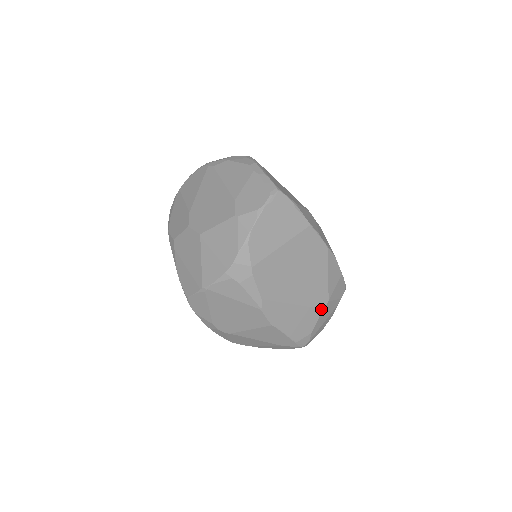
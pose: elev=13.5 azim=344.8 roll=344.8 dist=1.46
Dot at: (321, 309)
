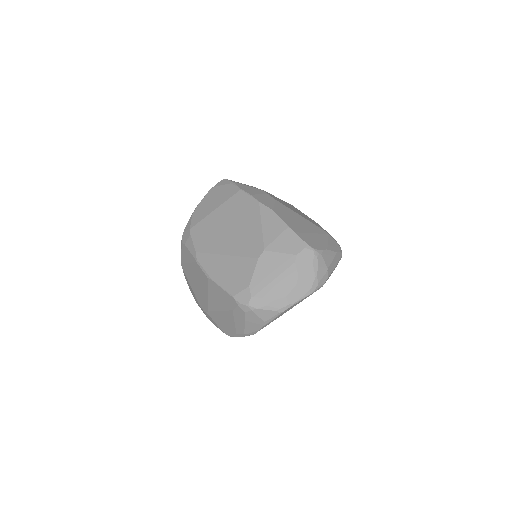
Dot at: (256, 259)
